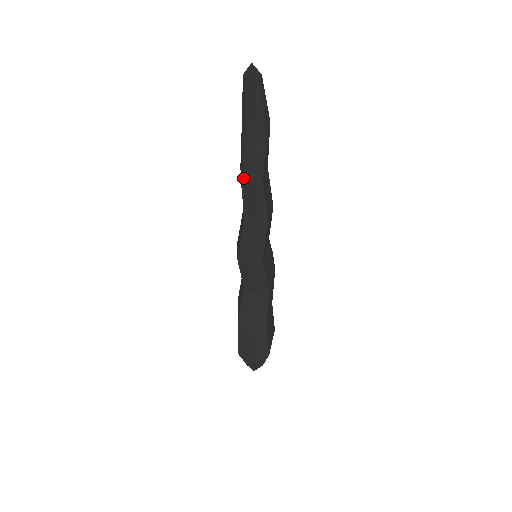
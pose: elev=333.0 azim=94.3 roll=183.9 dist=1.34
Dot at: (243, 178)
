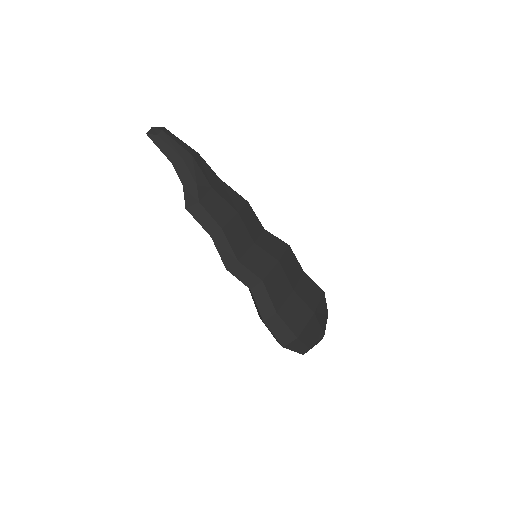
Dot at: occluded
